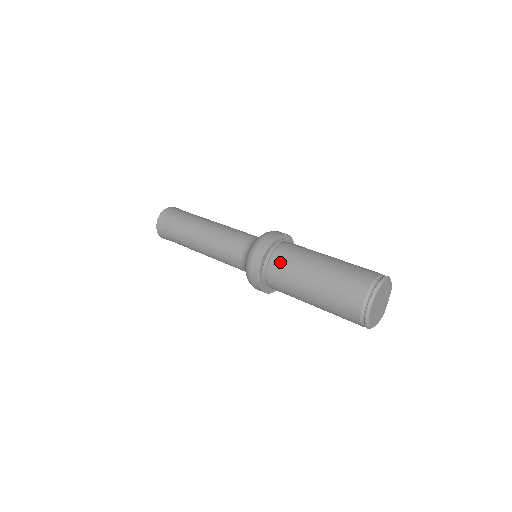
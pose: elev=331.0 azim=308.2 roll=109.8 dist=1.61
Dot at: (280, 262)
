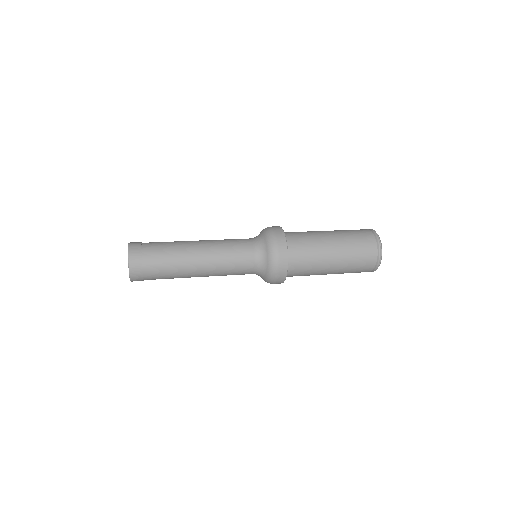
Dot at: (299, 243)
